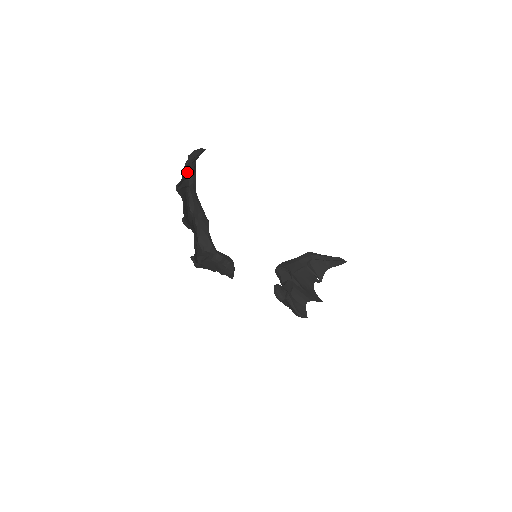
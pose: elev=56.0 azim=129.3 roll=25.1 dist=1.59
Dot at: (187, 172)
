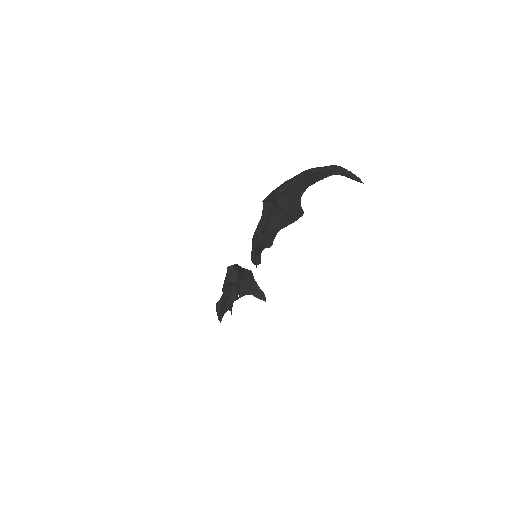
Dot at: (321, 172)
